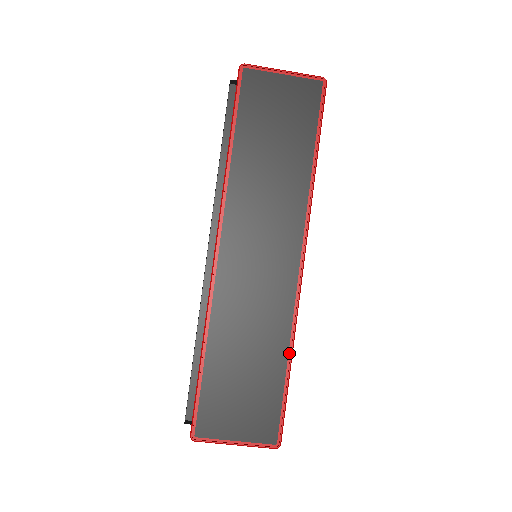
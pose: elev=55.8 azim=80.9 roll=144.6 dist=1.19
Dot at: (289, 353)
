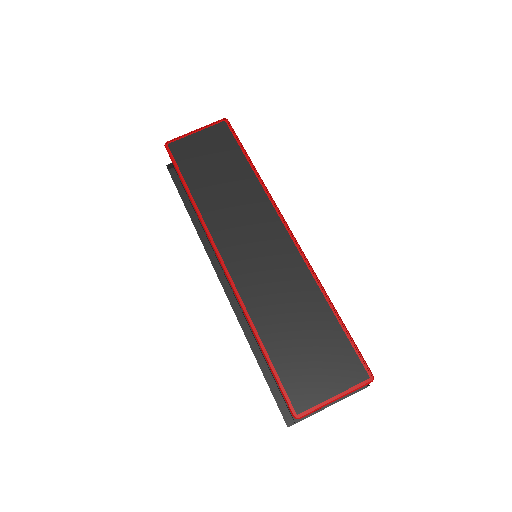
Dot at: (326, 299)
